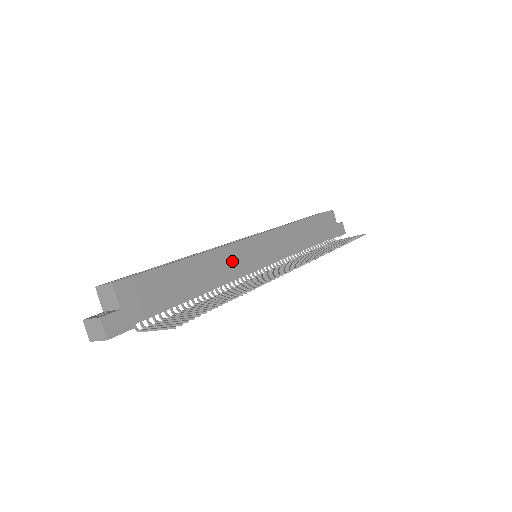
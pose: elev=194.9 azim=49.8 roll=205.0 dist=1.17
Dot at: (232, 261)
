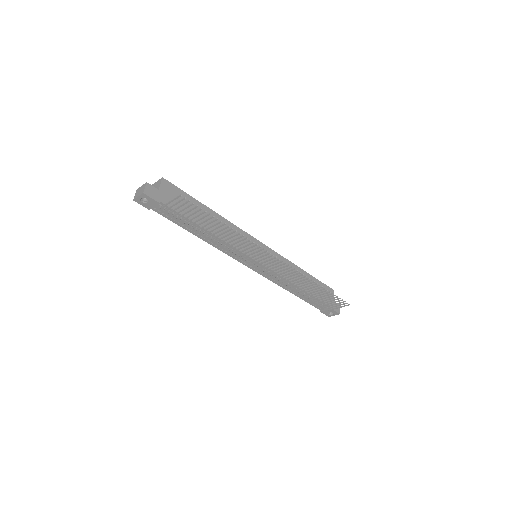
Dot at: (237, 237)
